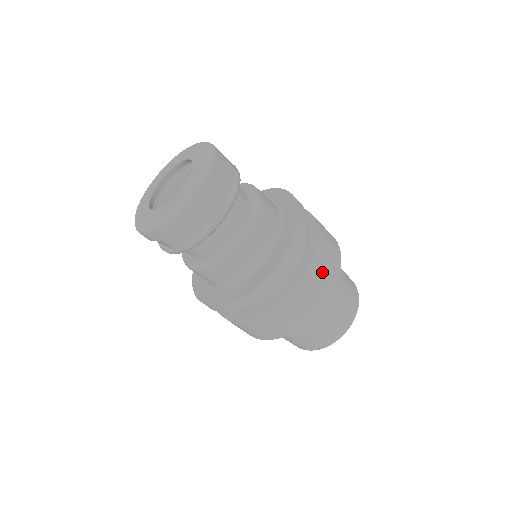
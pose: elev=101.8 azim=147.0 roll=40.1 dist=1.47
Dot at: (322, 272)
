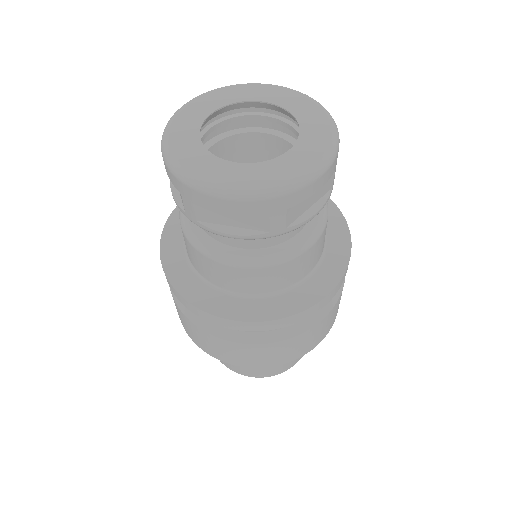
Dot at: (303, 343)
